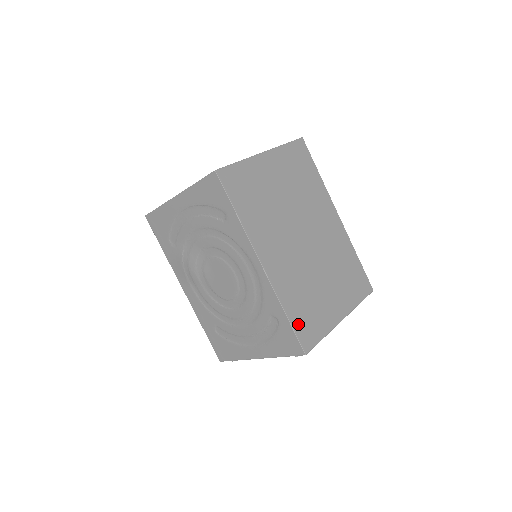
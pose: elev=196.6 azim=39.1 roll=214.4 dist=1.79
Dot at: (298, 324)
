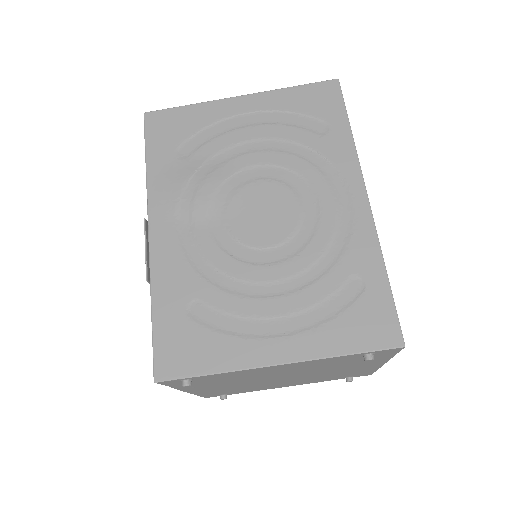
Dot at: occluded
